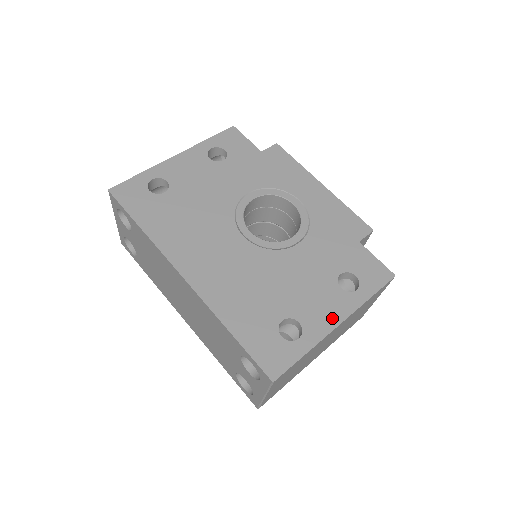
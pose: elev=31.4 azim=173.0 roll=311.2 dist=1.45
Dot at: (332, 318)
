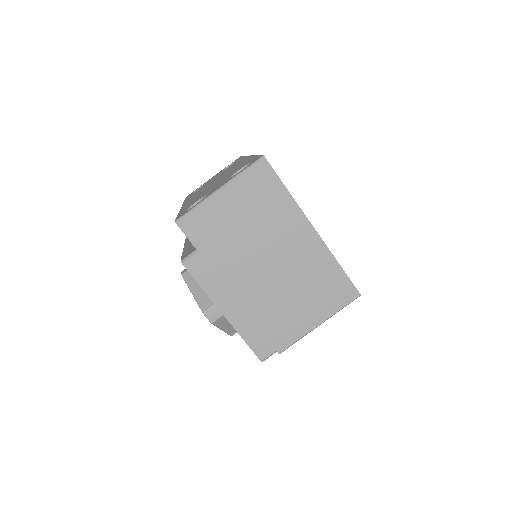
Dot at: occluded
